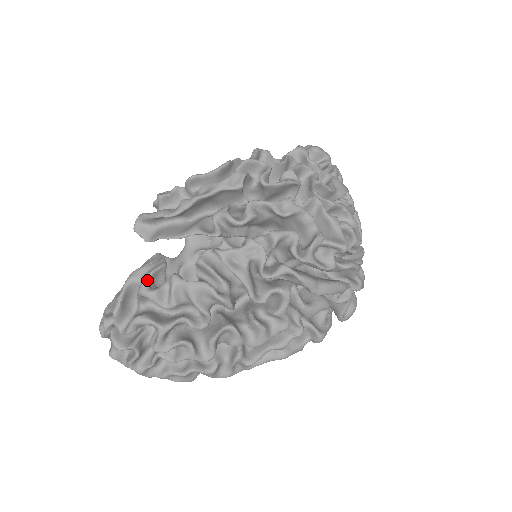
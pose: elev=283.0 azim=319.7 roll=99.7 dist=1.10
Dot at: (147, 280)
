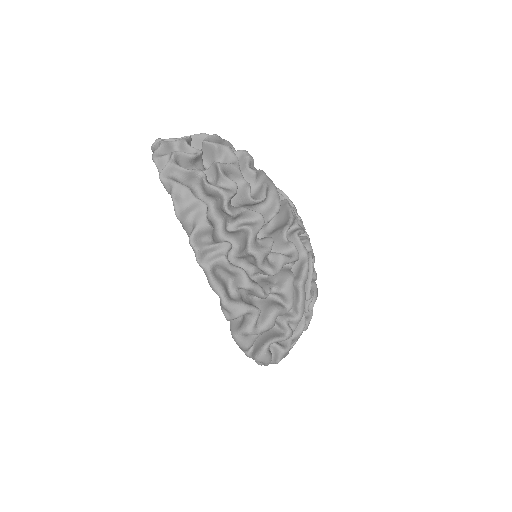
Dot at: occluded
